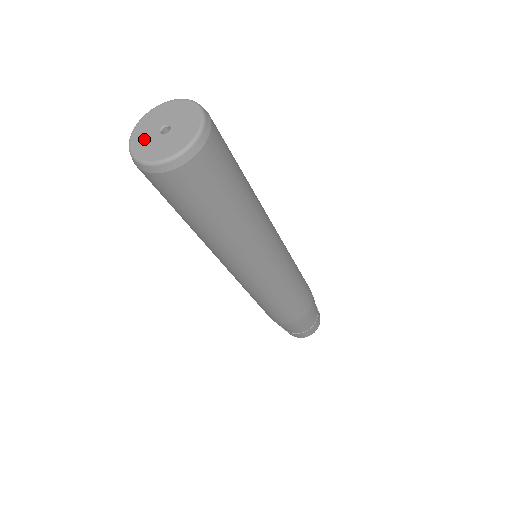
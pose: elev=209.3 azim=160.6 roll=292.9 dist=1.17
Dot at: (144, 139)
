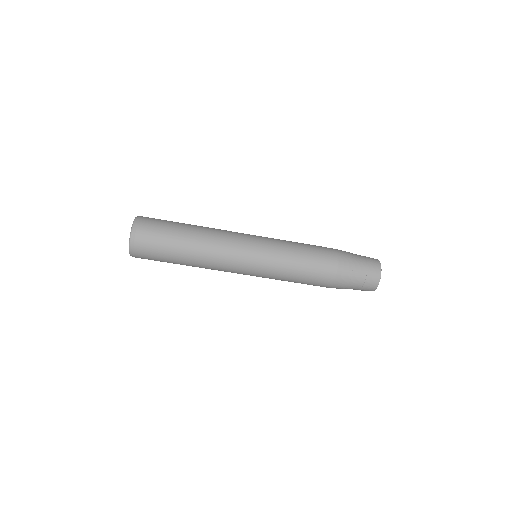
Dot at: occluded
